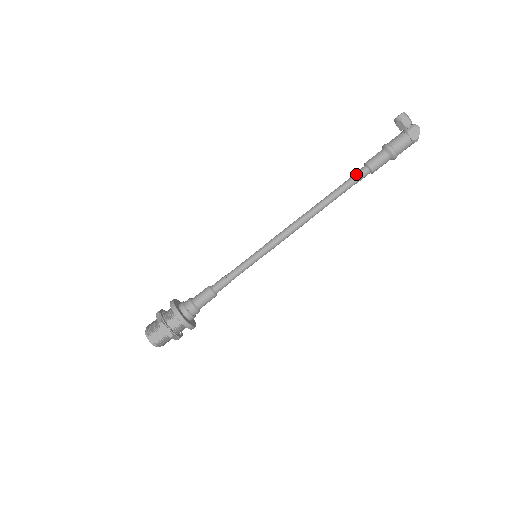
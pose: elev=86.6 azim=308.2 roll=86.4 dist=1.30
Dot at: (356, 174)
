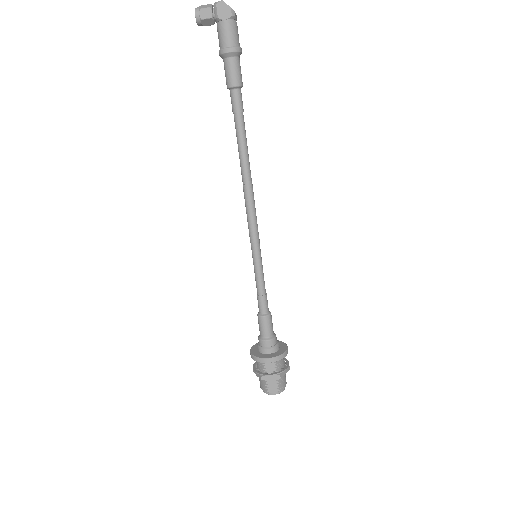
Dot at: (232, 106)
